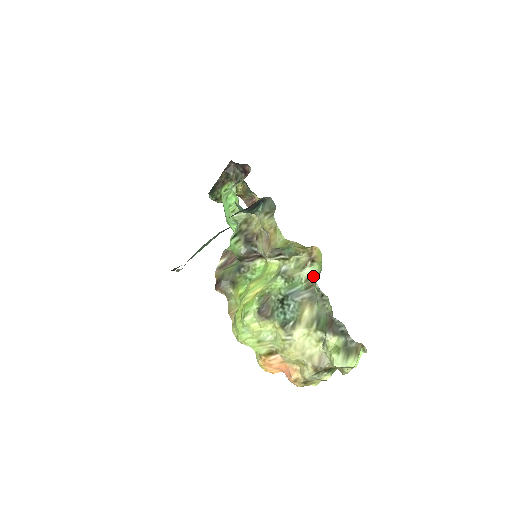
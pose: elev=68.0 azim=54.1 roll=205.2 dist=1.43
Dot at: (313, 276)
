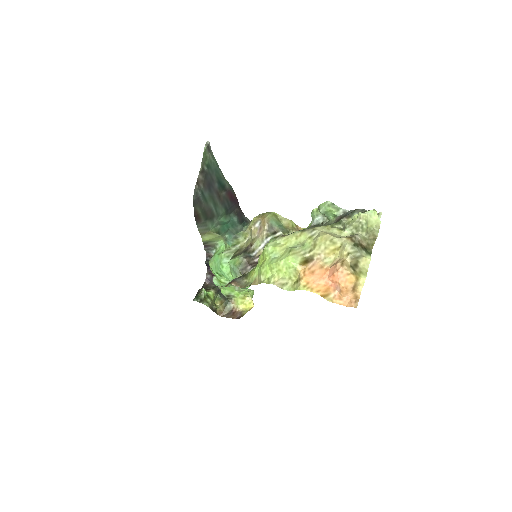
Dot at: occluded
